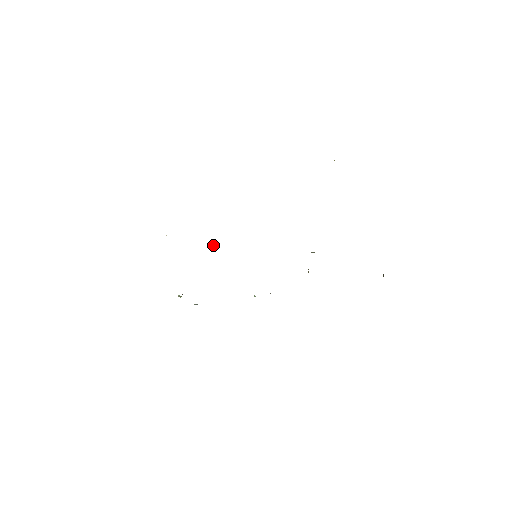
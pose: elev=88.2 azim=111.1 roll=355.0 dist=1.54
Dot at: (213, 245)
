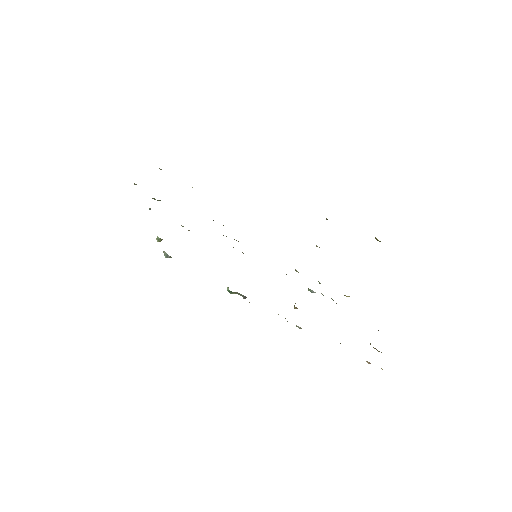
Dot at: occluded
